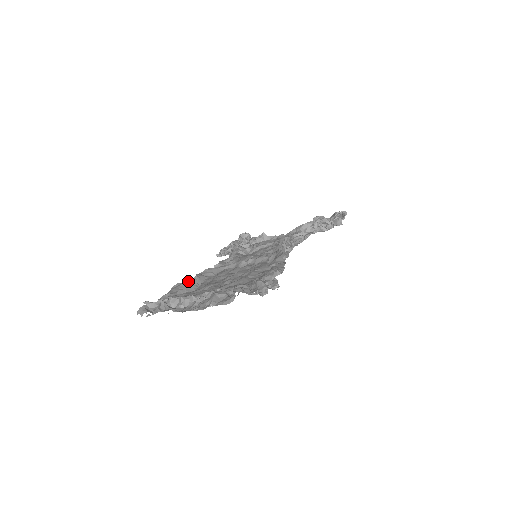
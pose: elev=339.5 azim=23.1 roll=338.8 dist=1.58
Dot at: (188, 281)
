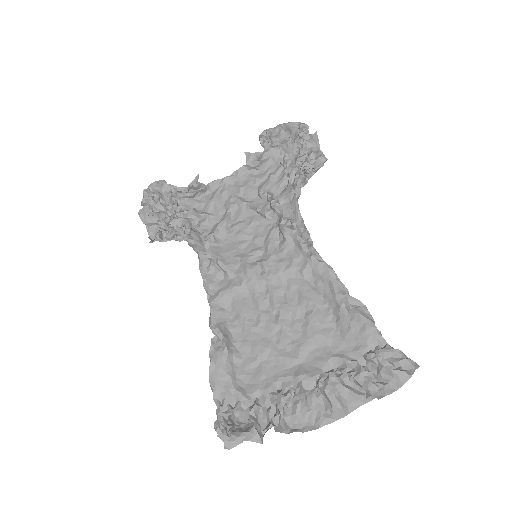
Dot at: (223, 353)
